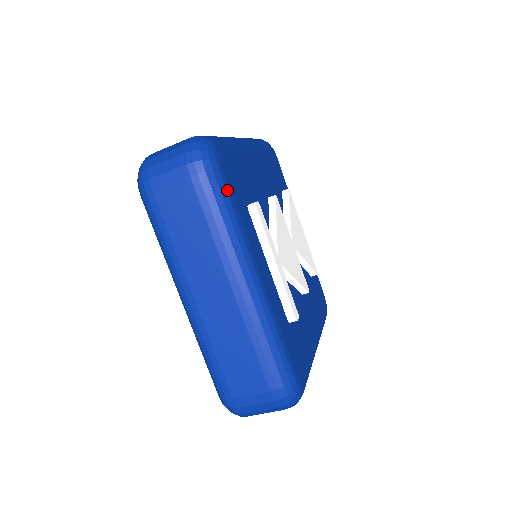
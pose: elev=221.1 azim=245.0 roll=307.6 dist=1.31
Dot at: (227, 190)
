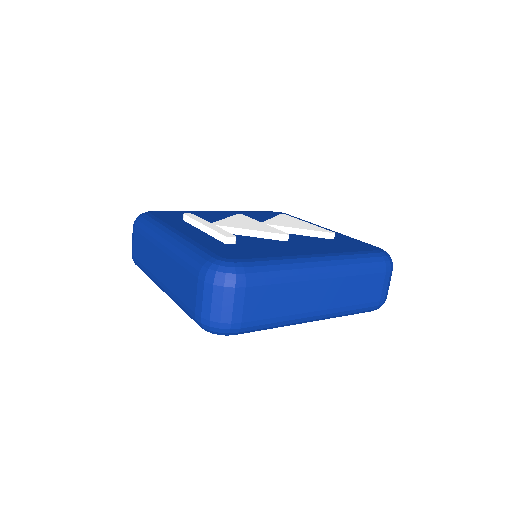
Dot at: (152, 217)
